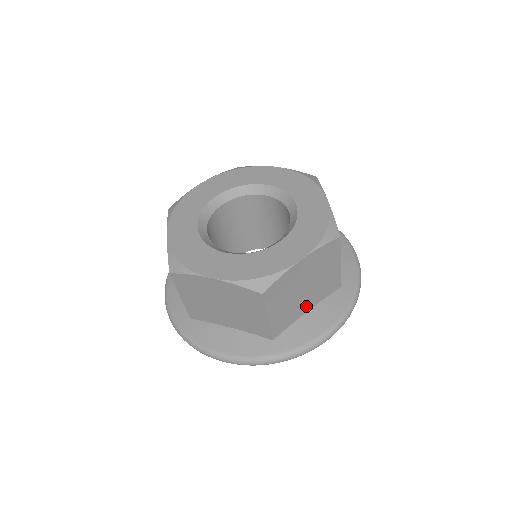
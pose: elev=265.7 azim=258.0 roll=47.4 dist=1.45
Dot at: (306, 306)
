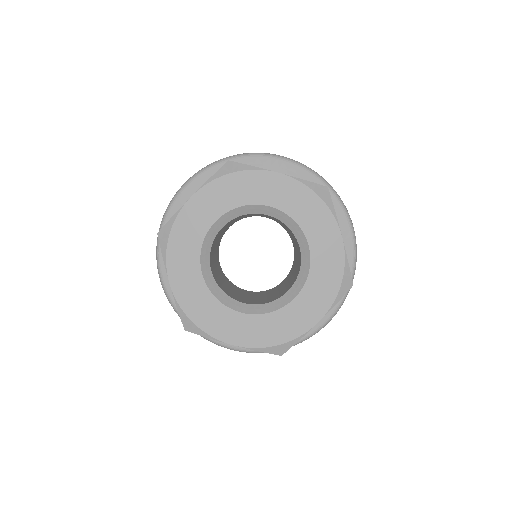
Dot at: occluded
